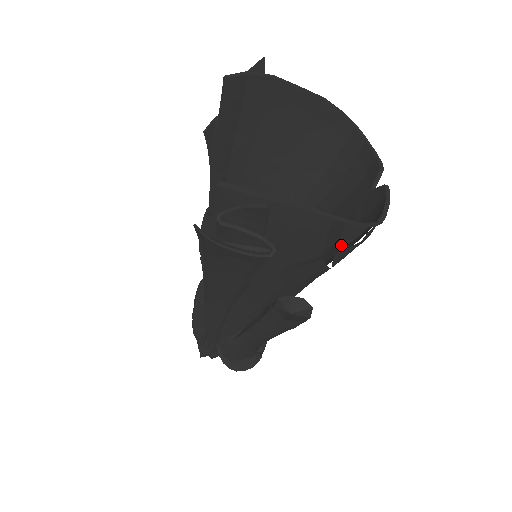
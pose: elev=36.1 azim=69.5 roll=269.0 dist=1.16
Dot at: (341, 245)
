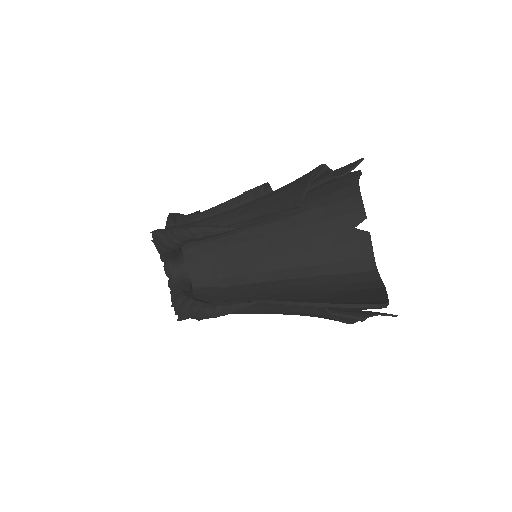
Dot at: occluded
